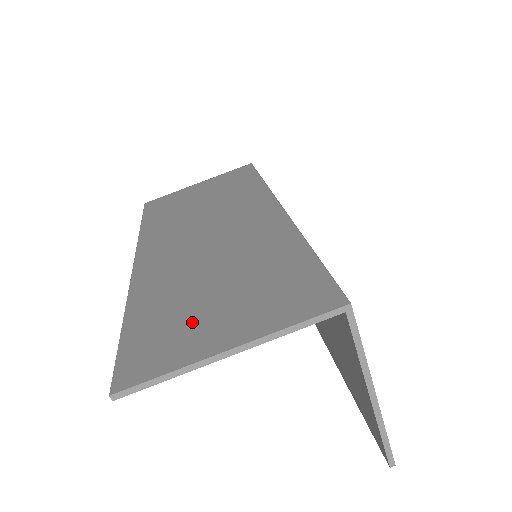
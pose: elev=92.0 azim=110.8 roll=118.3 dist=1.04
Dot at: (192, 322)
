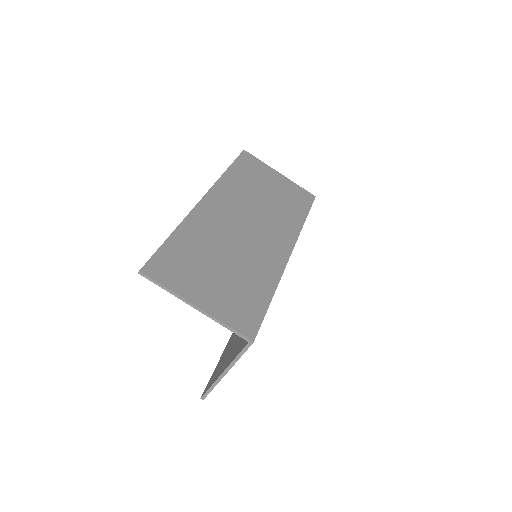
Dot at: (196, 274)
